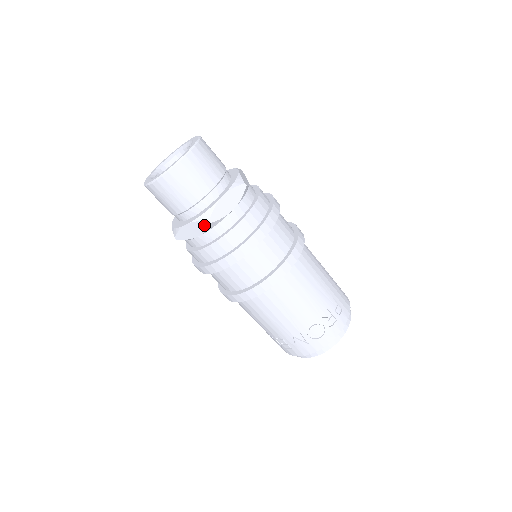
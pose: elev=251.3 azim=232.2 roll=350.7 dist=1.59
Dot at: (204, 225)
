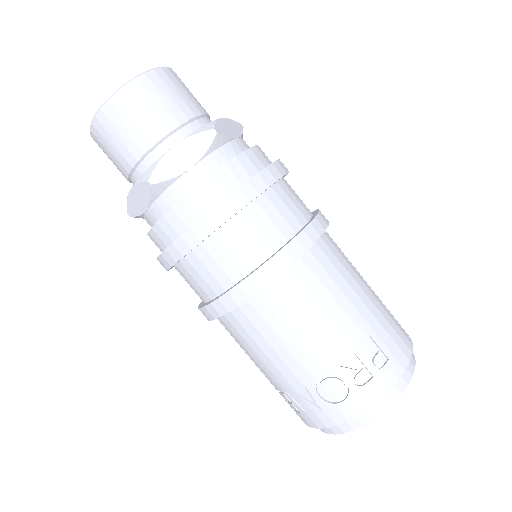
Dot at: (146, 189)
